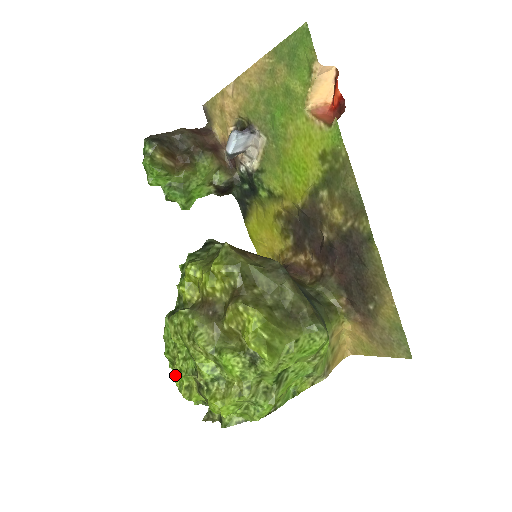
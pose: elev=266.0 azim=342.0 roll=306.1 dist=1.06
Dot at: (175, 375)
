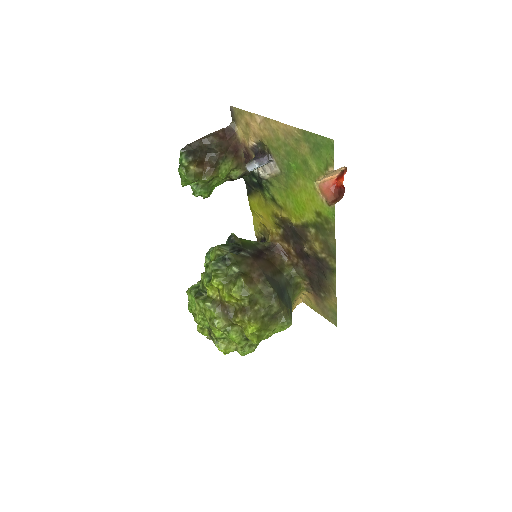
Dot at: occluded
